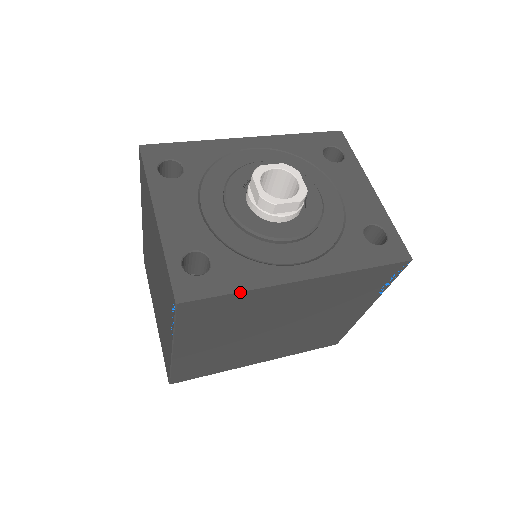
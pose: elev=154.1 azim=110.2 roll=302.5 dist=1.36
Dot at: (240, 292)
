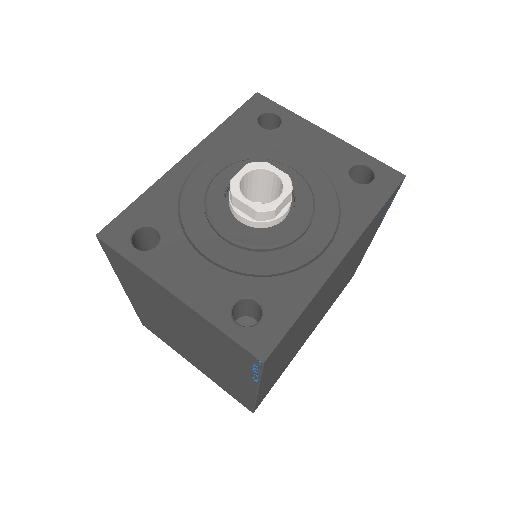
Dot at: (304, 310)
